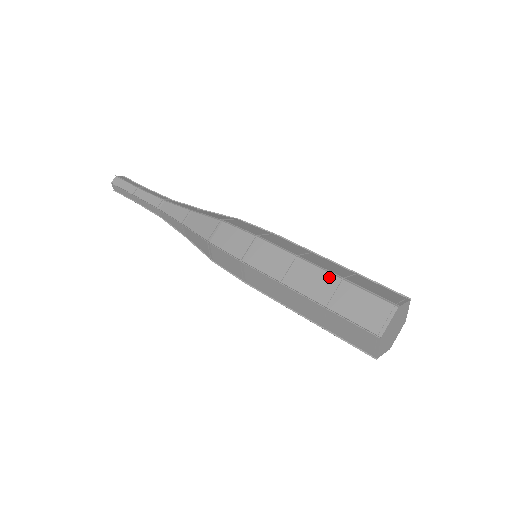
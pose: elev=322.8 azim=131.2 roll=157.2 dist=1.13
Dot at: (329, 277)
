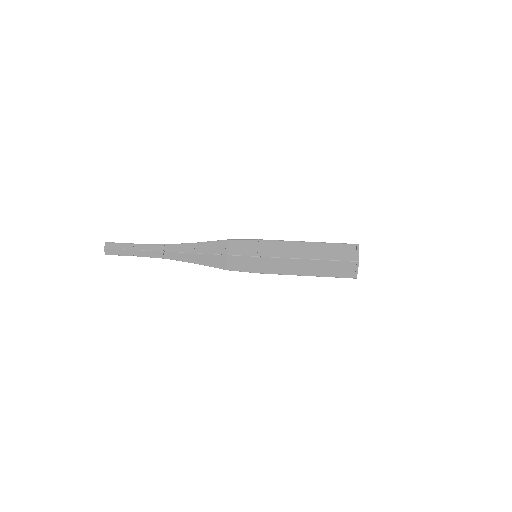
Dot at: (315, 262)
